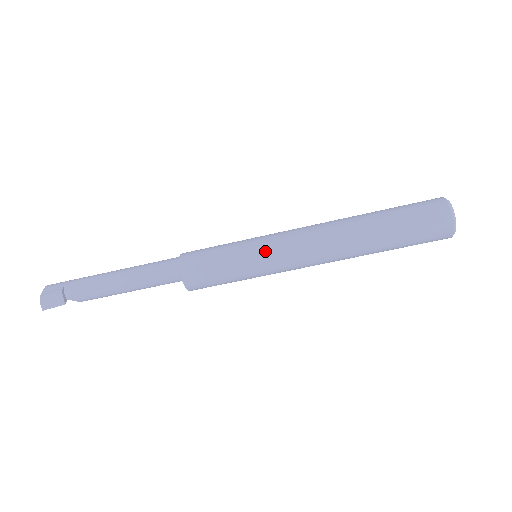
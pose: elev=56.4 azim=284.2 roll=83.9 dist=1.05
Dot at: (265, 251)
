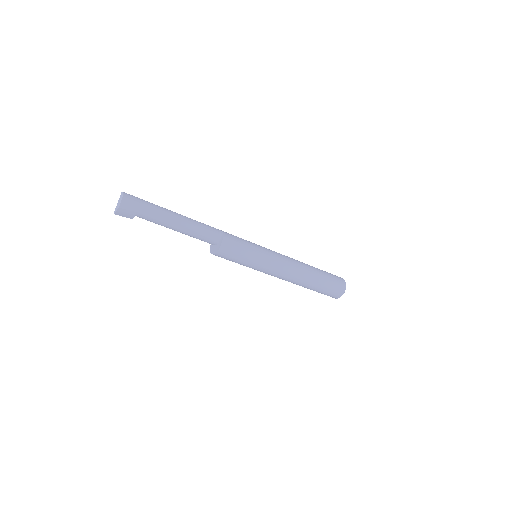
Dot at: (265, 267)
